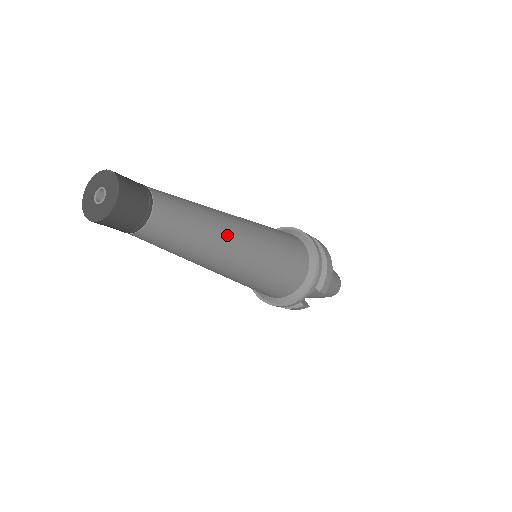
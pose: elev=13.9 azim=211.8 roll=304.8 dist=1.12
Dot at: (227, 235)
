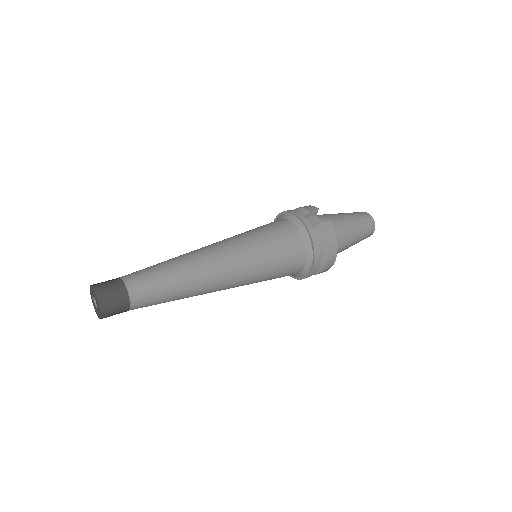
Dot at: occluded
